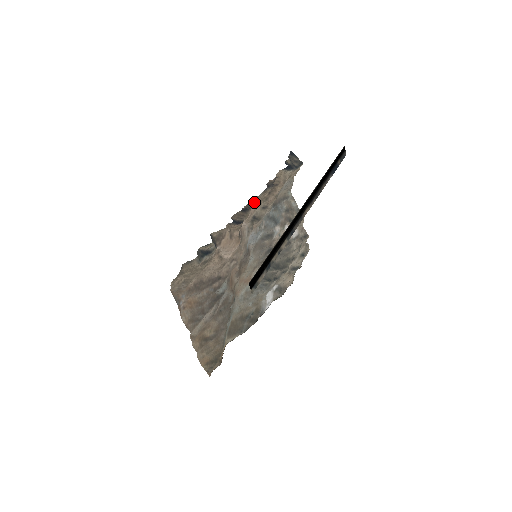
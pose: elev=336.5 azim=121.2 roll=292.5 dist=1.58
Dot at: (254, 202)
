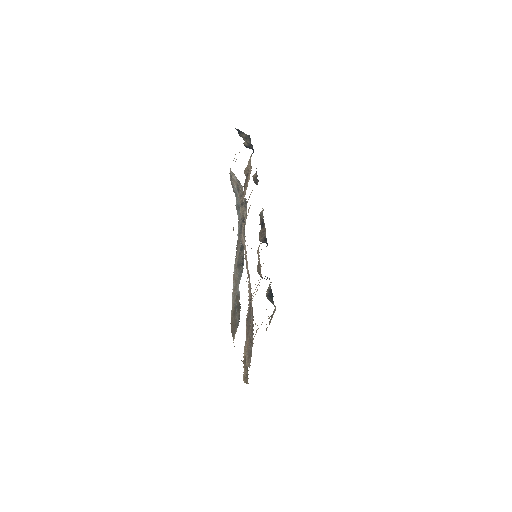
Dot at: occluded
